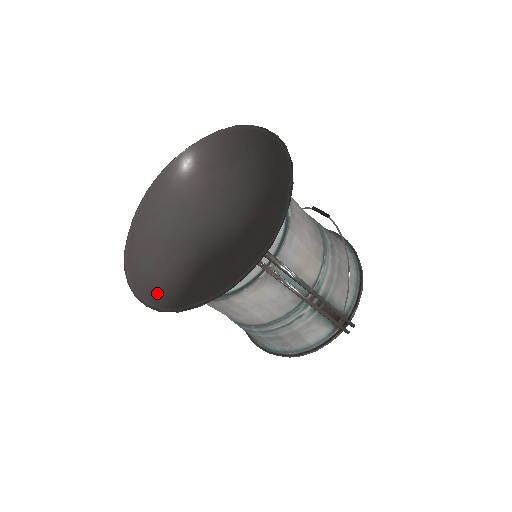
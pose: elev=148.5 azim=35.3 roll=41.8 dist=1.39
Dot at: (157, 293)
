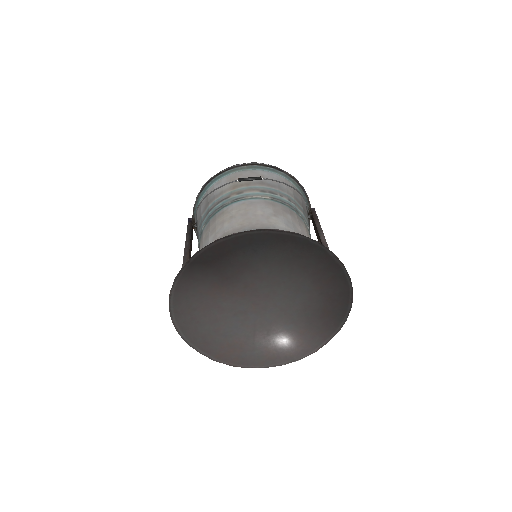
Dot at: (285, 356)
